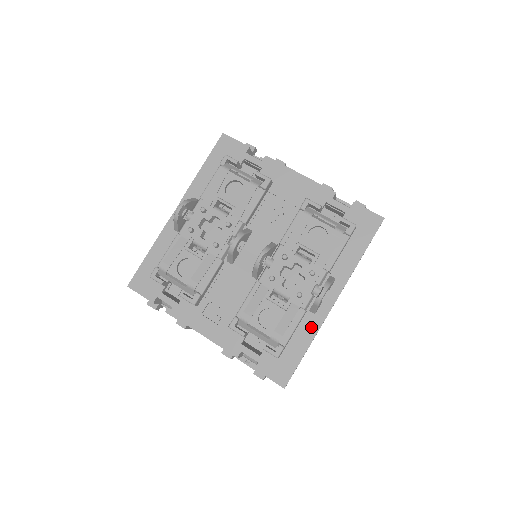
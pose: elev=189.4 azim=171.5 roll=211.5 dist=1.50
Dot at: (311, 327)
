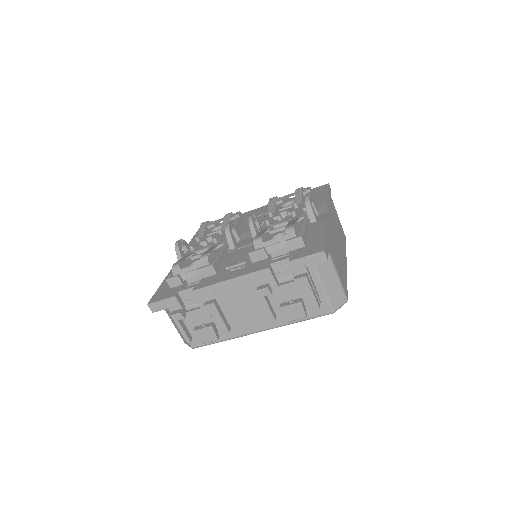
Dot at: (318, 225)
